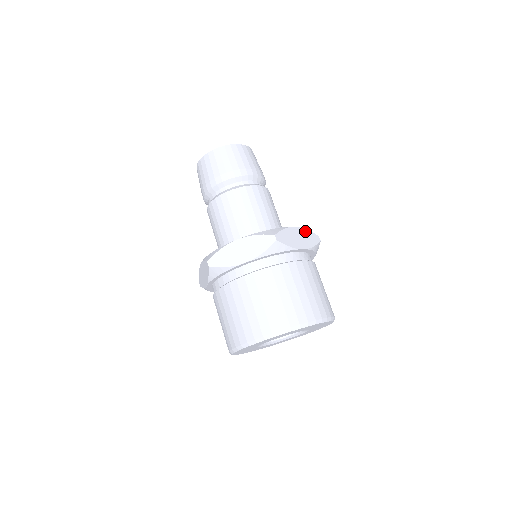
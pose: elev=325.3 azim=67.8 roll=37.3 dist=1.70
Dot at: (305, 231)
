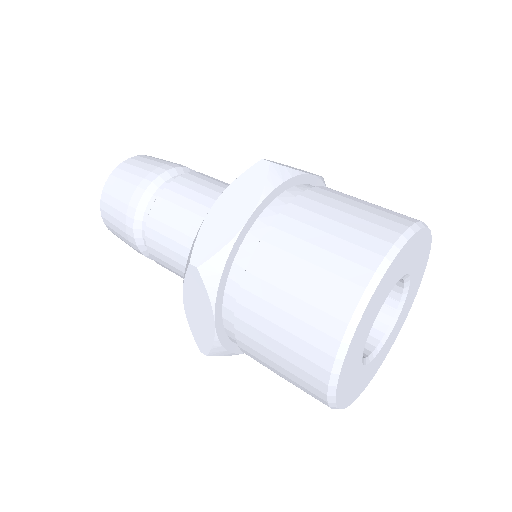
Dot at: occluded
